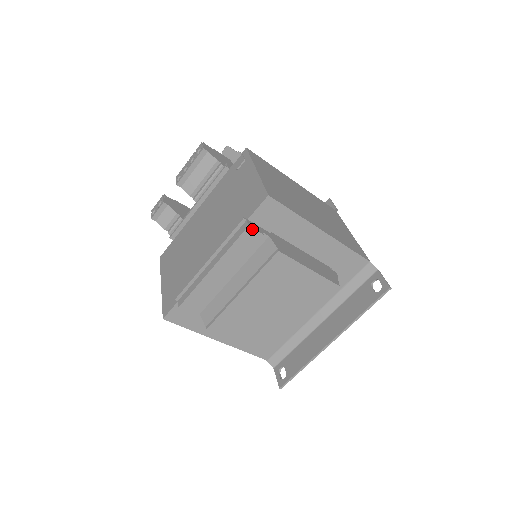
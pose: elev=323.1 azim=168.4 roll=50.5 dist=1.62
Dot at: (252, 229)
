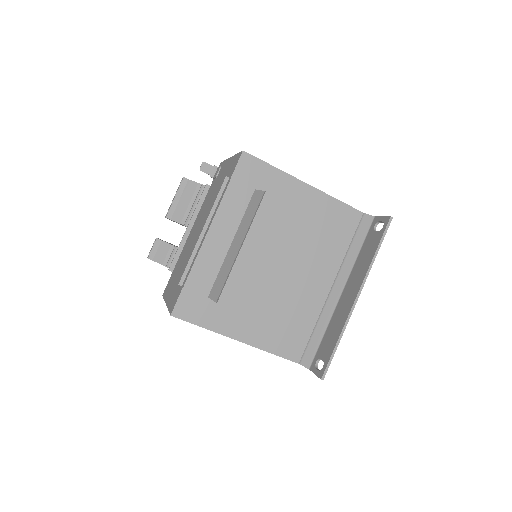
Dot at: (236, 181)
